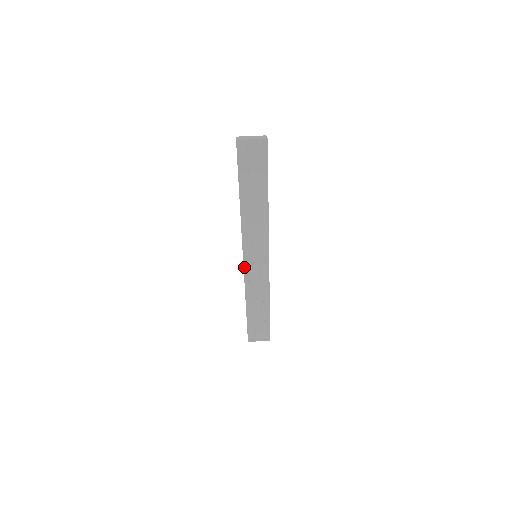
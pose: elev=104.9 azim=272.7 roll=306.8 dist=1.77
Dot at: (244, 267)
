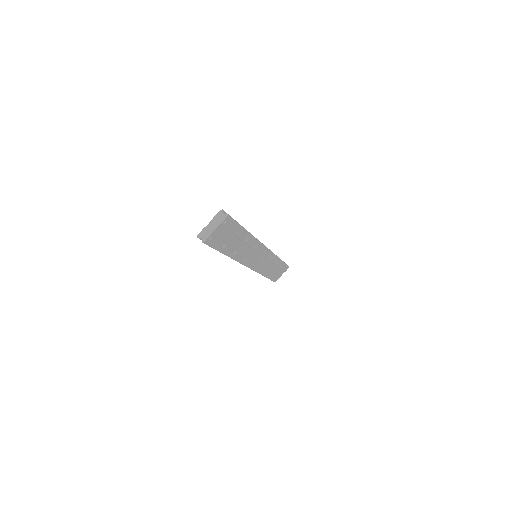
Dot at: (252, 269)
